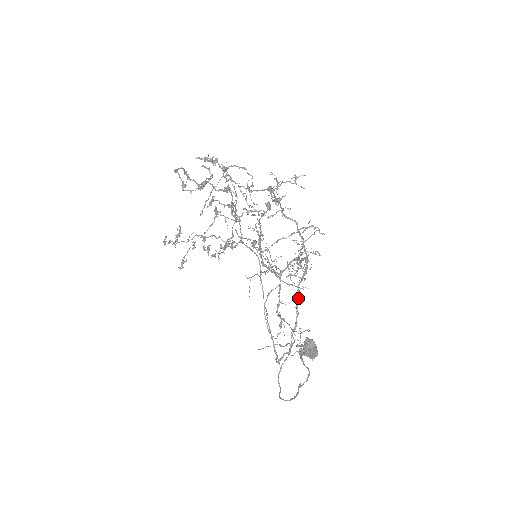
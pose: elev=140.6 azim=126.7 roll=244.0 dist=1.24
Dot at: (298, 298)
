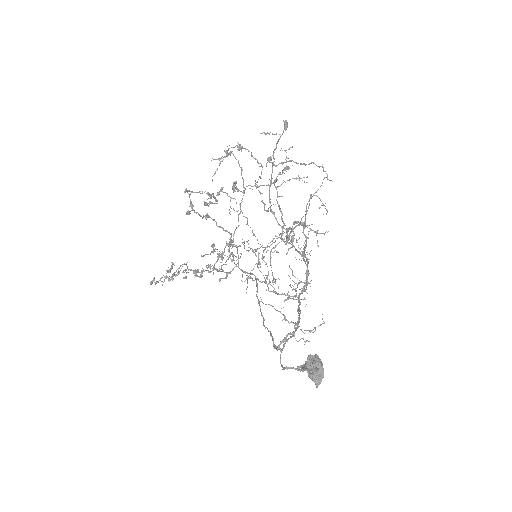
Dot at: (299, 304)
